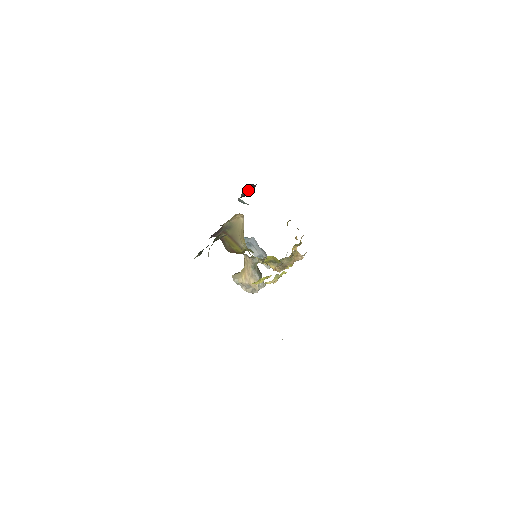
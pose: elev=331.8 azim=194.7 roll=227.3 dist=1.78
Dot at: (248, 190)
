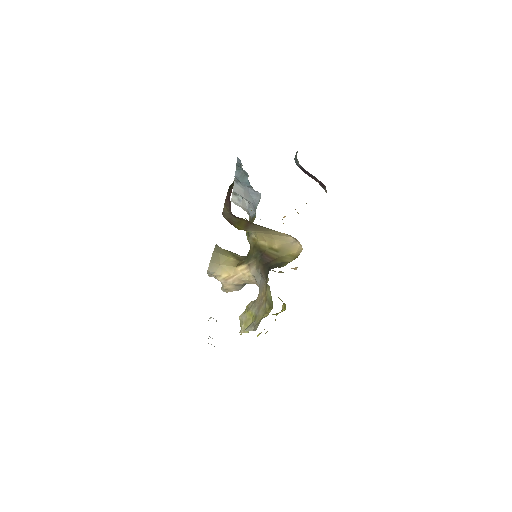
Dot at: occluded
